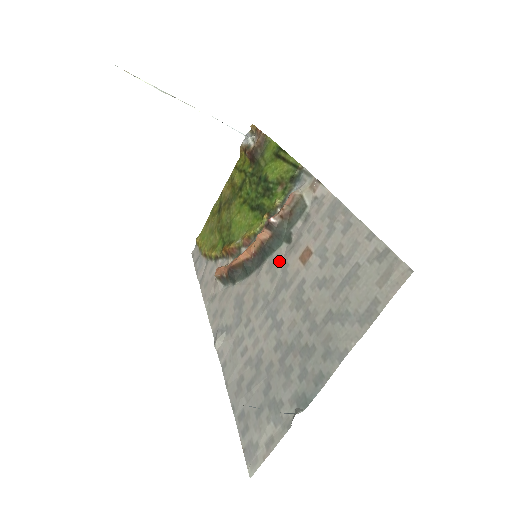
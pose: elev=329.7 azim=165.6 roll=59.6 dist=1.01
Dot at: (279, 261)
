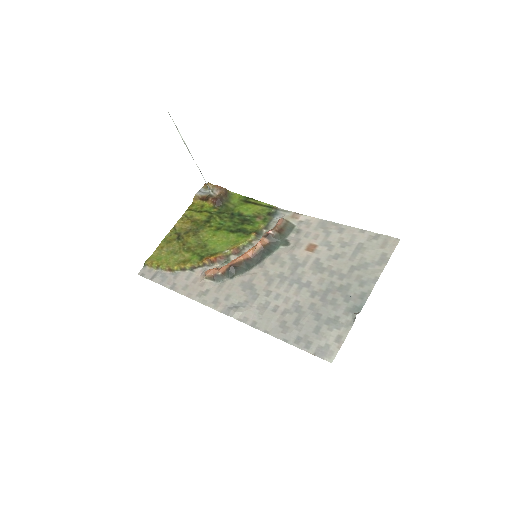
Dot at: (284, 255)
